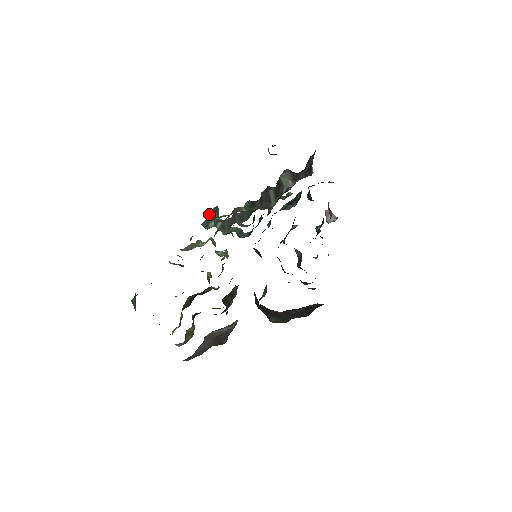
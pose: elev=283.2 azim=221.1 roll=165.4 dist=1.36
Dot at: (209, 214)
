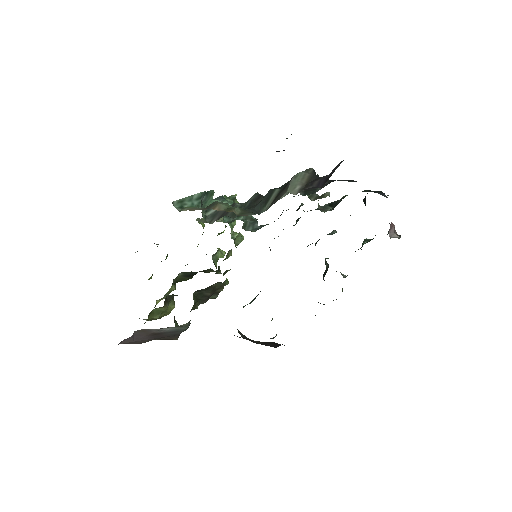
Dot at: (183, 200)
